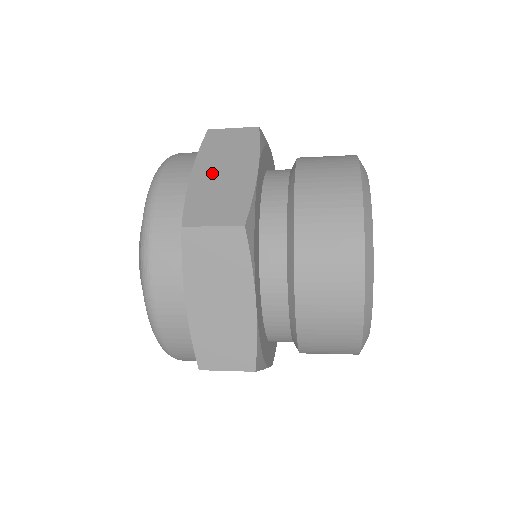
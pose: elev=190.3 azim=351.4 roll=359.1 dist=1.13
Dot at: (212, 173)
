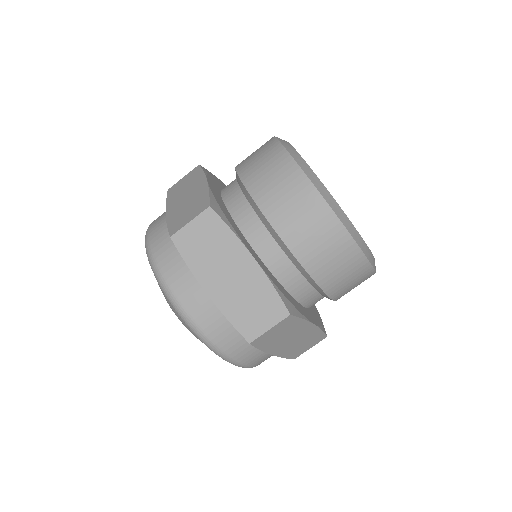
Dot at: (222, 283)
